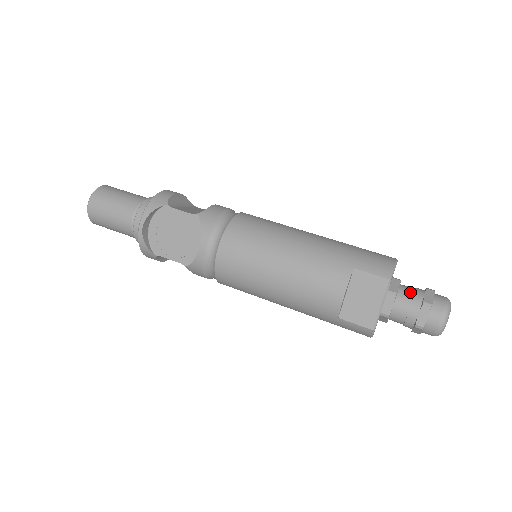
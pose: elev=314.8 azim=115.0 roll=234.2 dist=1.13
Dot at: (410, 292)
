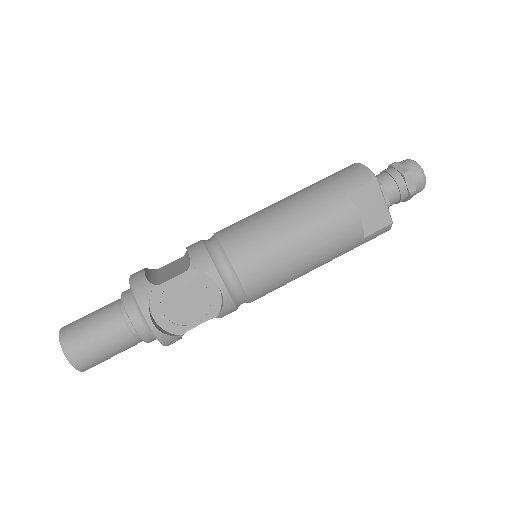
Dot at: (386, 176)
